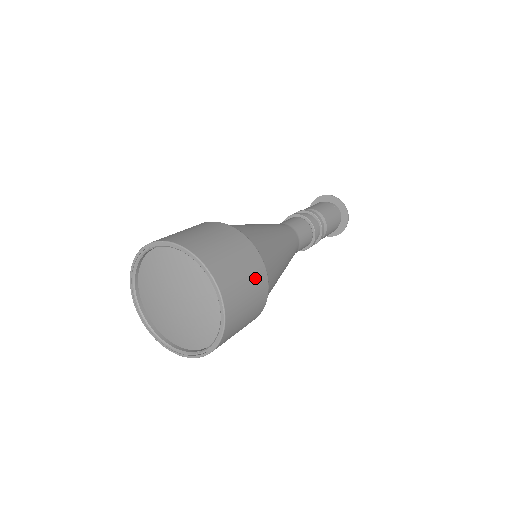
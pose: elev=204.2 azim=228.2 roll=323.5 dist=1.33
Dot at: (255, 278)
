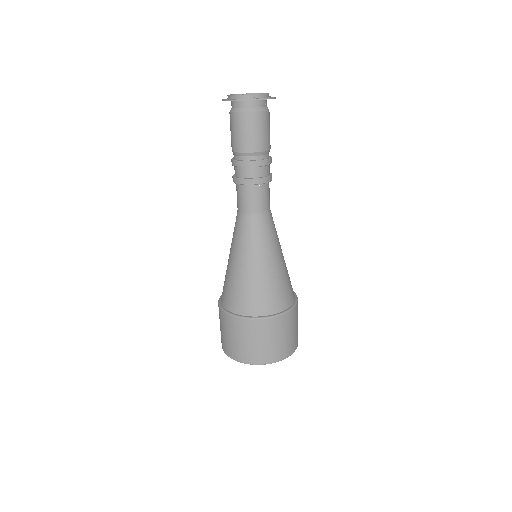
Dot at: occluded
